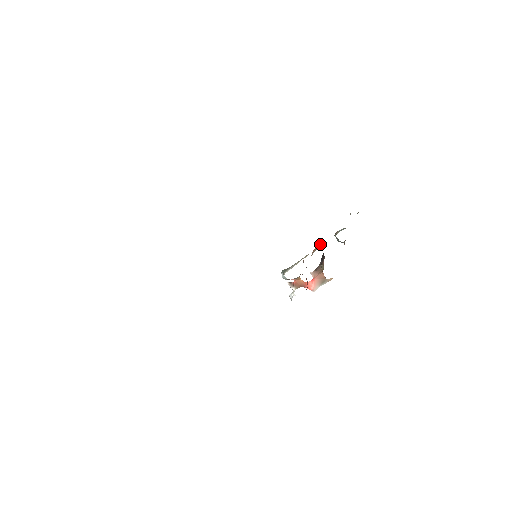
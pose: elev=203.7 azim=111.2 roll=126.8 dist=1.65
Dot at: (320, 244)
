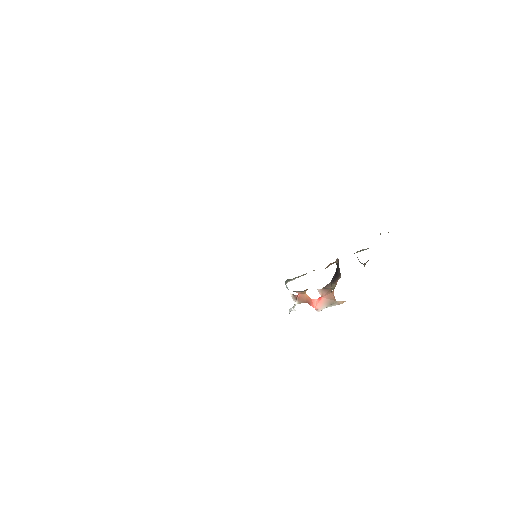
Dot at: (337, 260)
